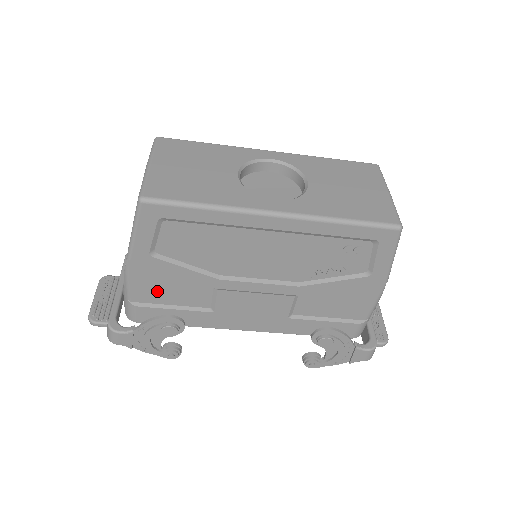
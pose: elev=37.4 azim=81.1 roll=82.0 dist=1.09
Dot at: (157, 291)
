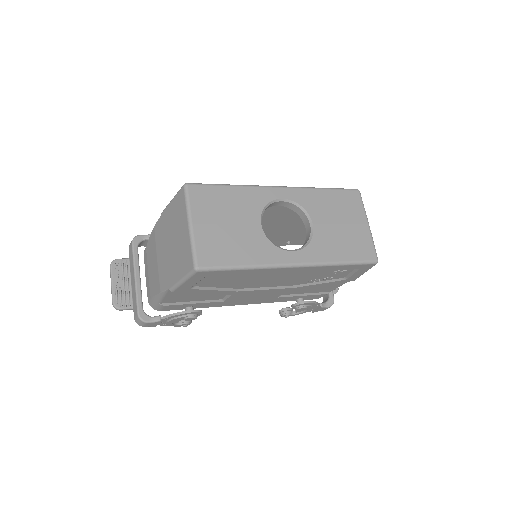
Dot at: (184, 298)
